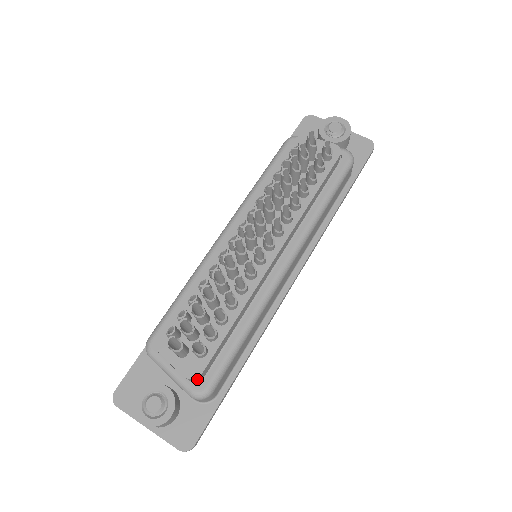
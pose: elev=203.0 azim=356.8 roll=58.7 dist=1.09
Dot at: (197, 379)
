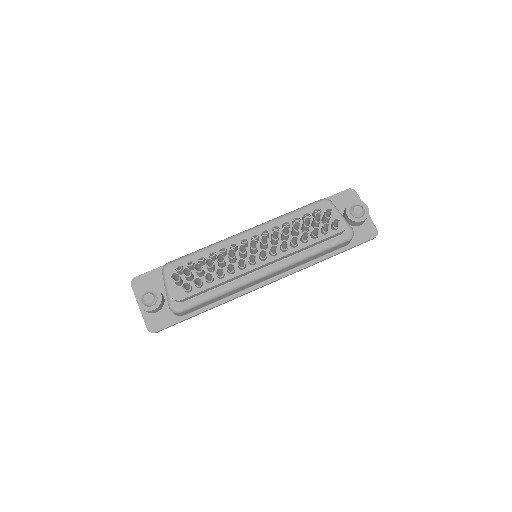
Dot at: (177, 301)
